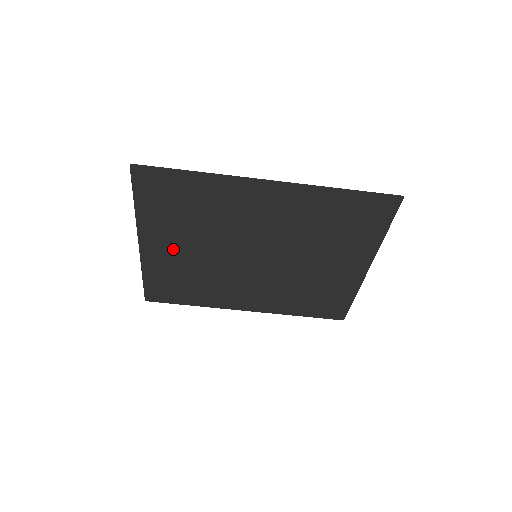
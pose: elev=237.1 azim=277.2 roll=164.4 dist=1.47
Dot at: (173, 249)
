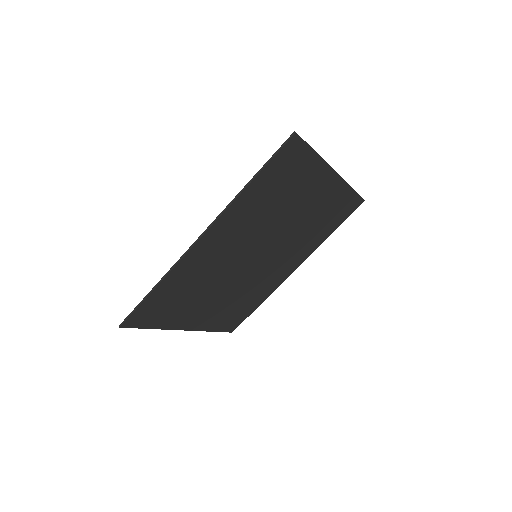
Dot at: (206, 310)
